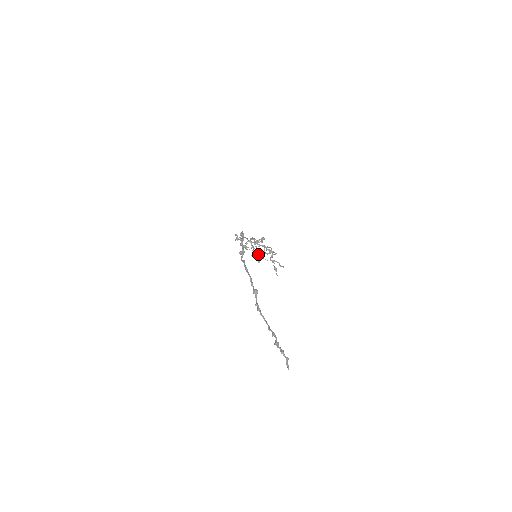
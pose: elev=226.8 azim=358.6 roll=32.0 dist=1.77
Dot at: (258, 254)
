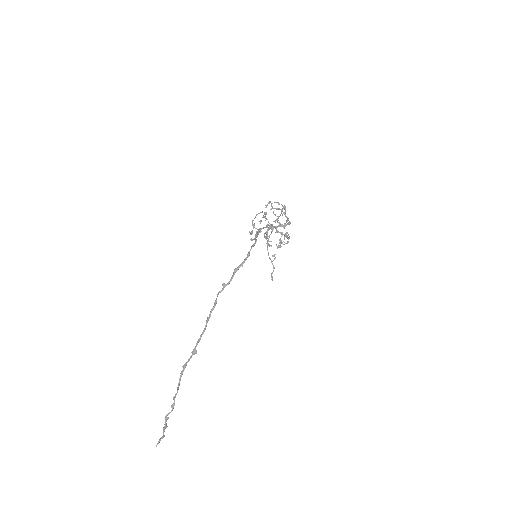
Dot at: (268, 239)
